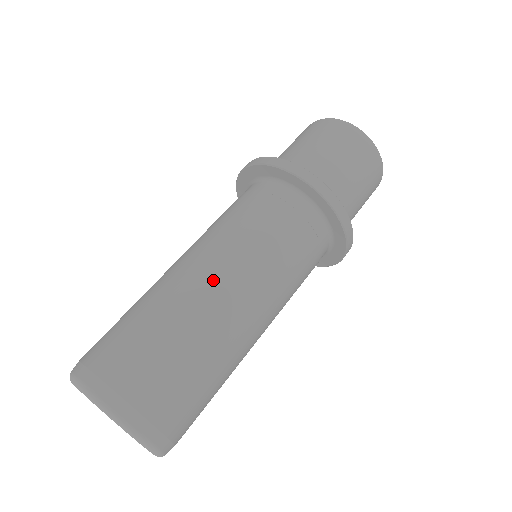
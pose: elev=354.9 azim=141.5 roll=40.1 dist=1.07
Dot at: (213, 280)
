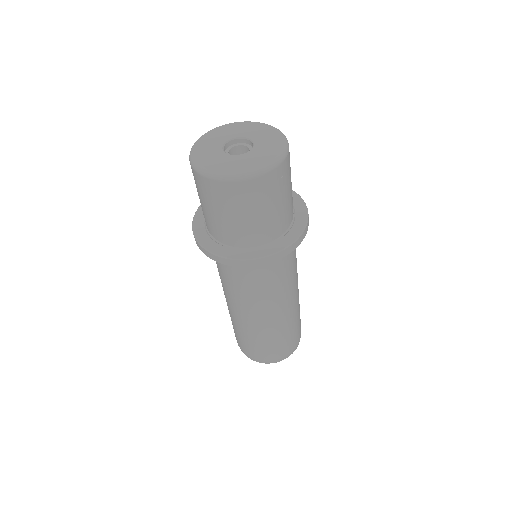
Dot at: (237, 313)
